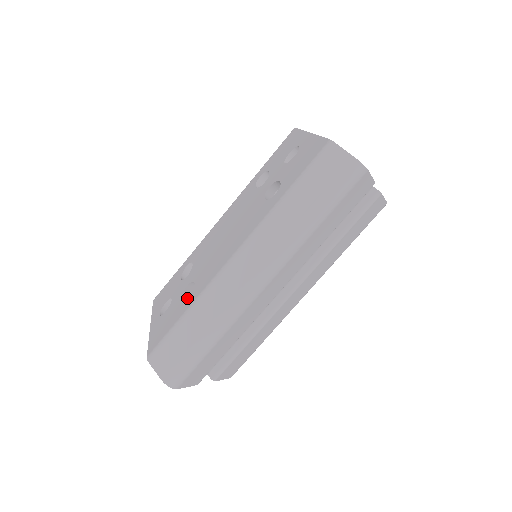
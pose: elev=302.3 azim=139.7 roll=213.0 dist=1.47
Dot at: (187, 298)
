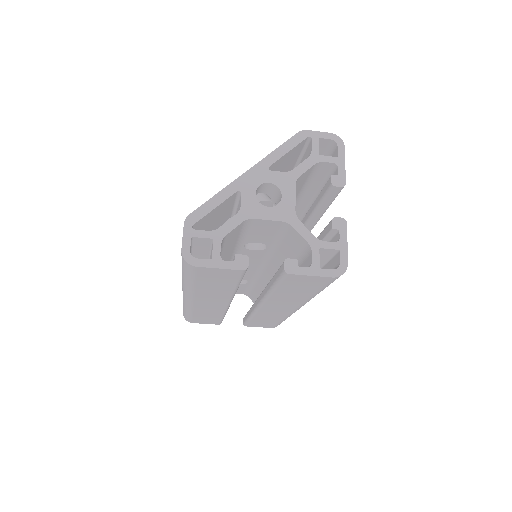
Dot at: occluded
